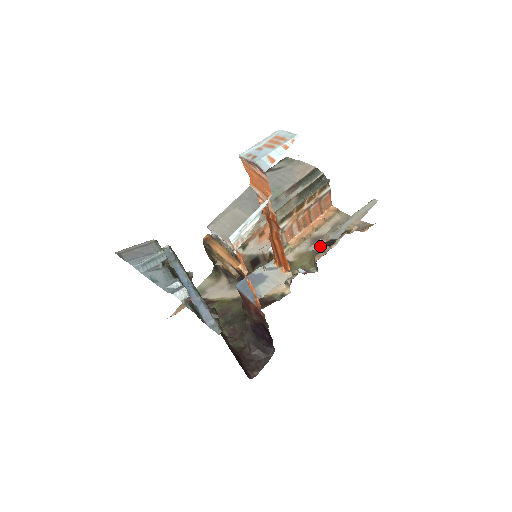
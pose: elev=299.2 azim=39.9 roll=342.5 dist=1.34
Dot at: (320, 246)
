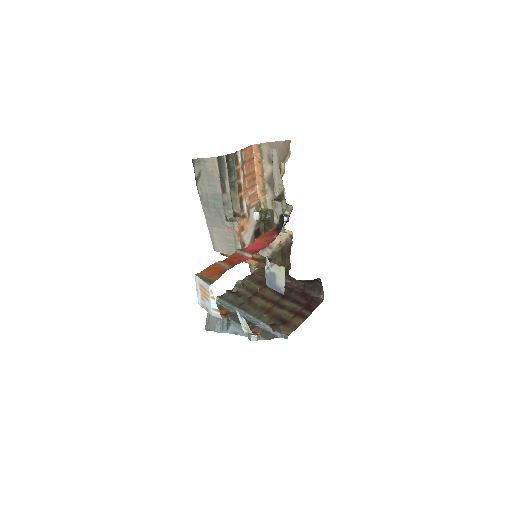
Dot at: (279, 226)
